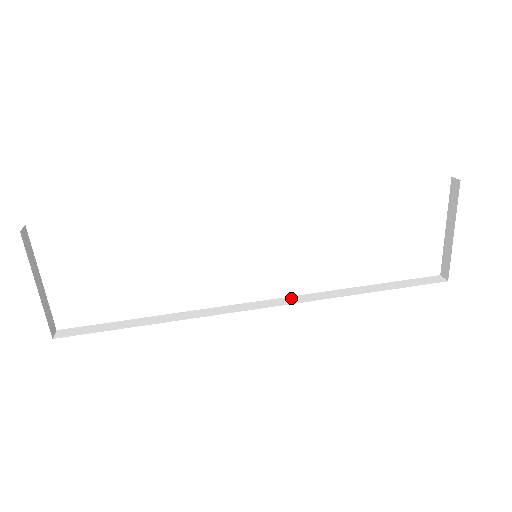
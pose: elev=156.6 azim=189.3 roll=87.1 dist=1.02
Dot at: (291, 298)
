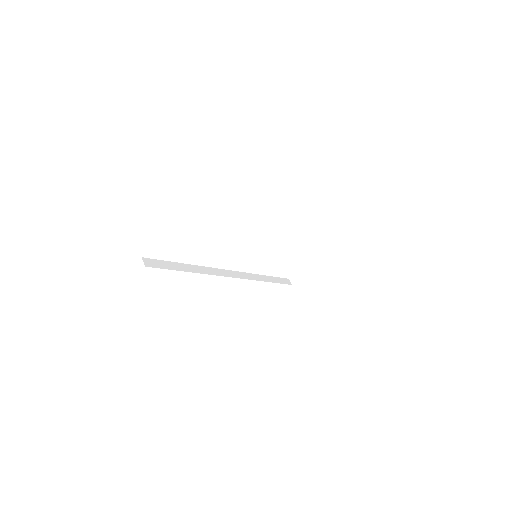
Dot at: (244, 274)
